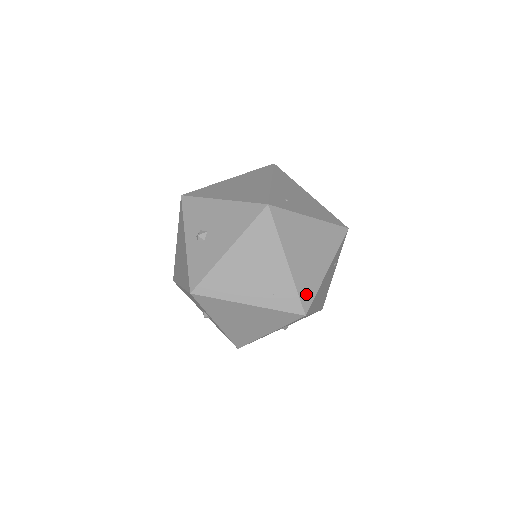
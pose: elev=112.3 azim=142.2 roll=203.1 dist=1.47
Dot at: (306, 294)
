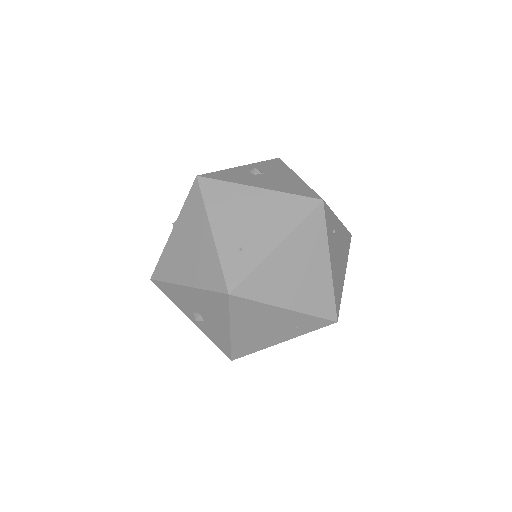
Dot at: (325, 308)
